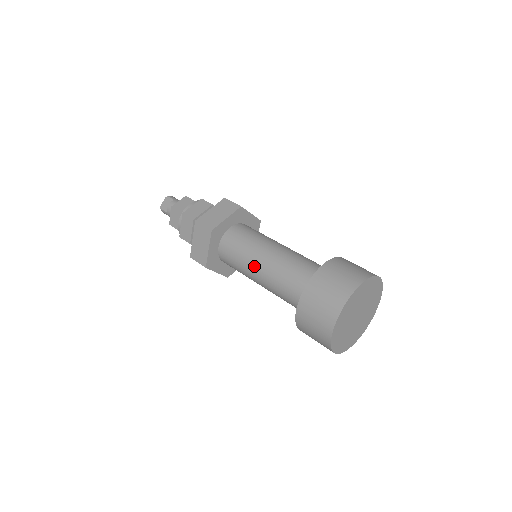
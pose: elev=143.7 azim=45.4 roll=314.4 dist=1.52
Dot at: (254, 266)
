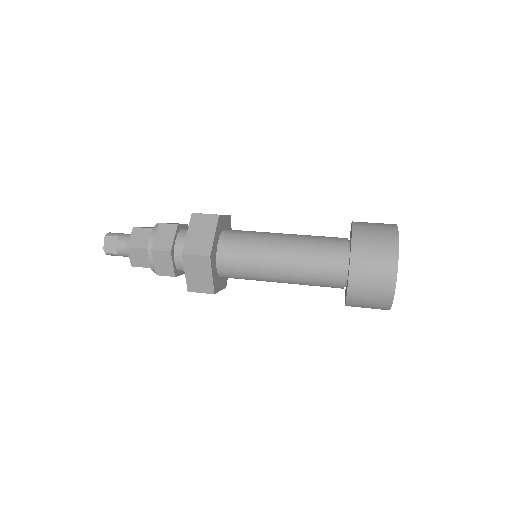
Dot at: (271, 270)
